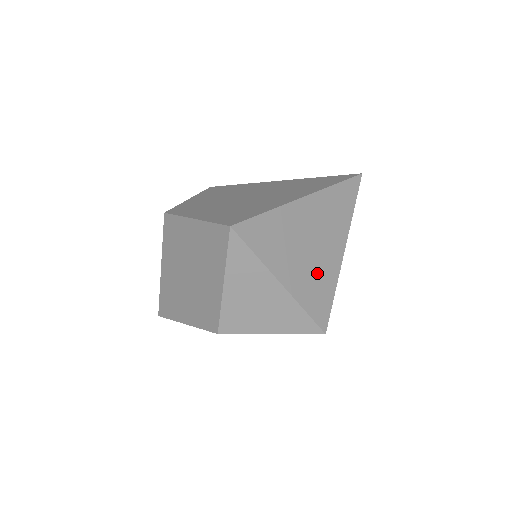
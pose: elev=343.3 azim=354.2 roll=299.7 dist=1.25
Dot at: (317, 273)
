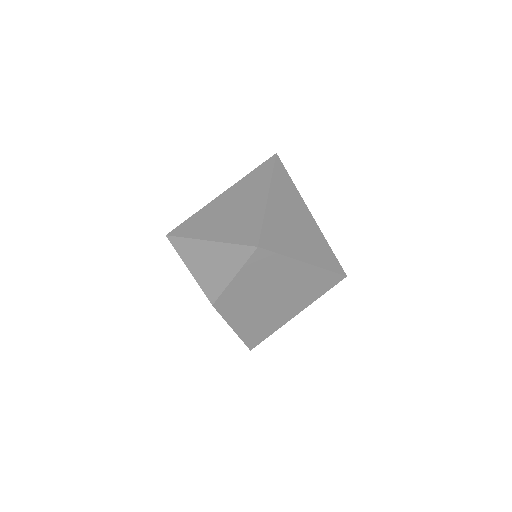
Dot at: (241, 220)
